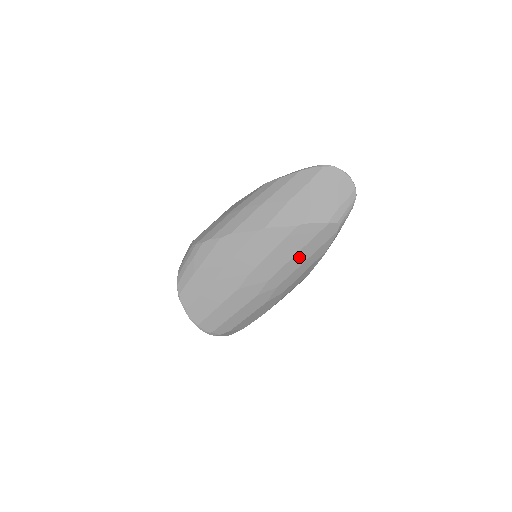
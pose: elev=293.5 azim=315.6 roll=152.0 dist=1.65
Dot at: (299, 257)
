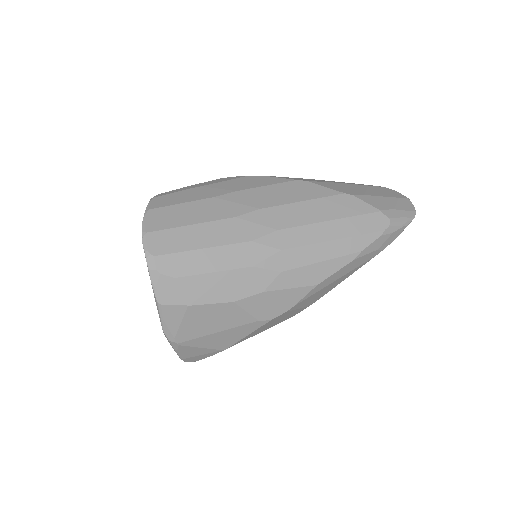
Dot at: (329, 228)
